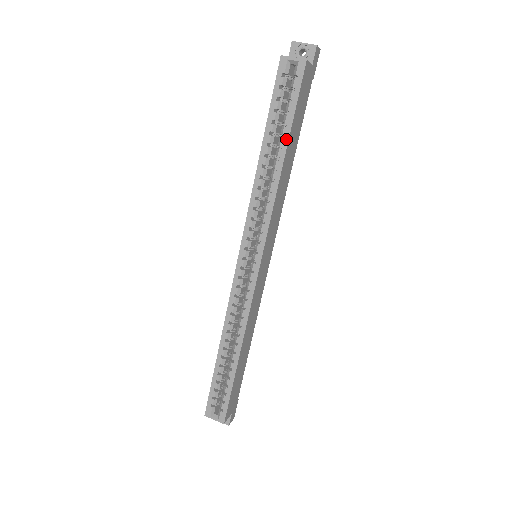
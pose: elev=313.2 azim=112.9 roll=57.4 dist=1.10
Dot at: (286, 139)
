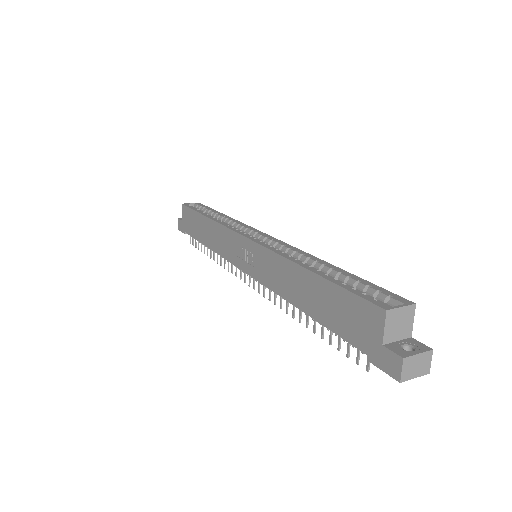
Dot at: (217, 212)
